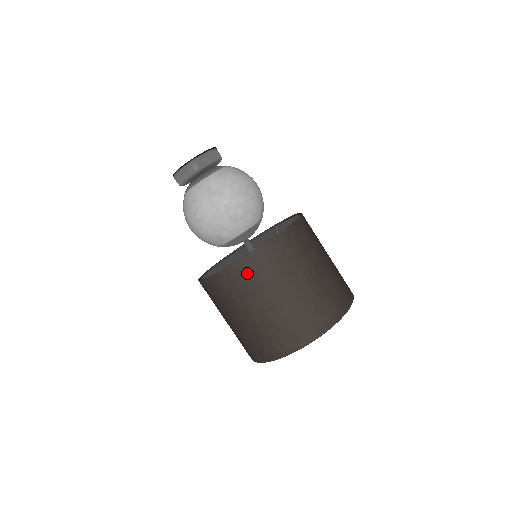
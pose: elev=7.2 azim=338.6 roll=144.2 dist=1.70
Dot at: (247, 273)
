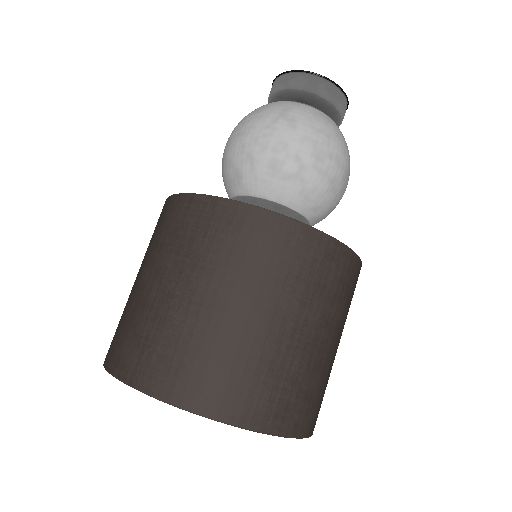
Dot at: (209, 222)
